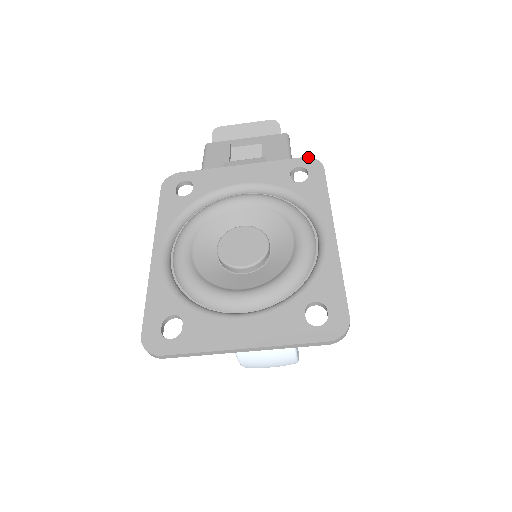
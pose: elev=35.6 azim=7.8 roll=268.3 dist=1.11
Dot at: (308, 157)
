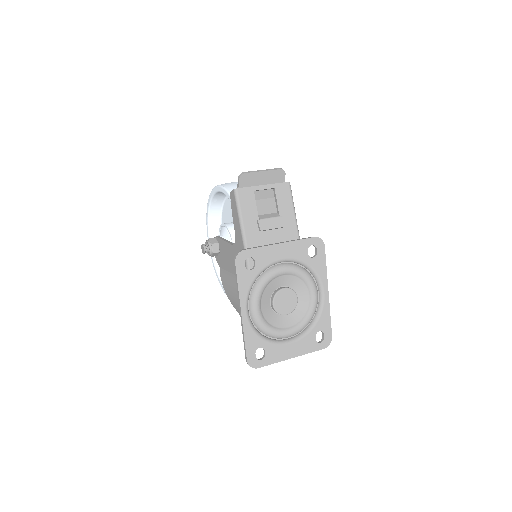
Dot at: (317, 237)
